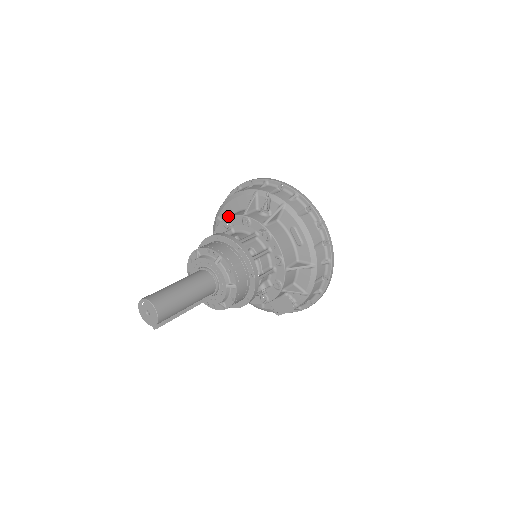
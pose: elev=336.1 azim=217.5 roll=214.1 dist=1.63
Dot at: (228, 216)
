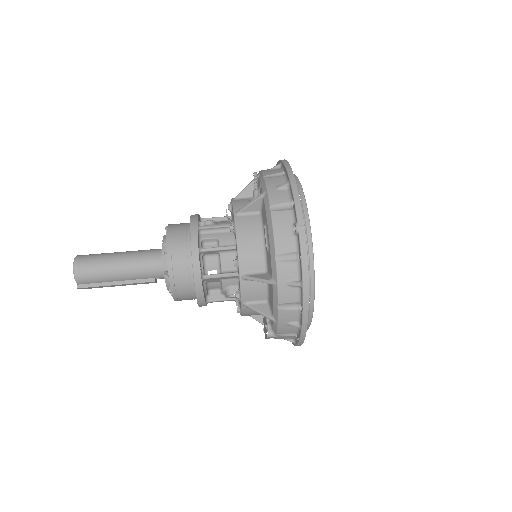
Dot at: occluded
